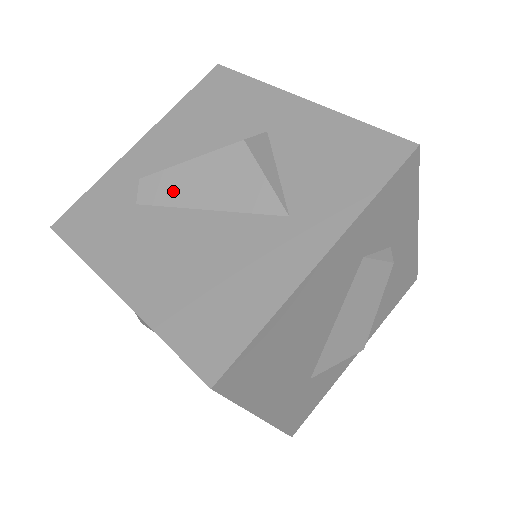
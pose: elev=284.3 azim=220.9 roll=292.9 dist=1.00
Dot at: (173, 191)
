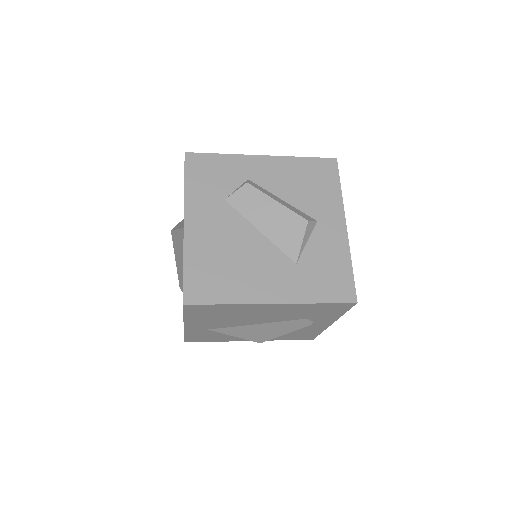
Dot at: (181, 275)
